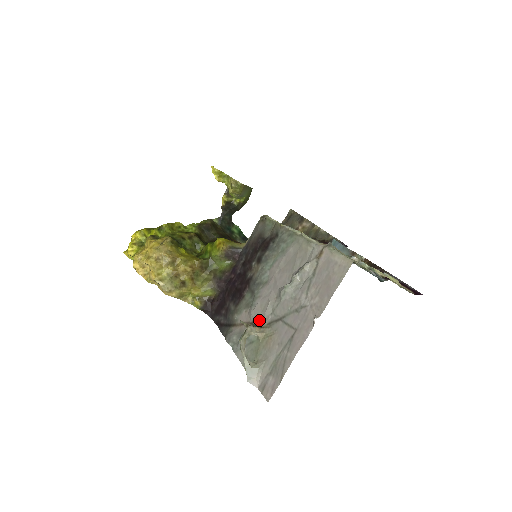
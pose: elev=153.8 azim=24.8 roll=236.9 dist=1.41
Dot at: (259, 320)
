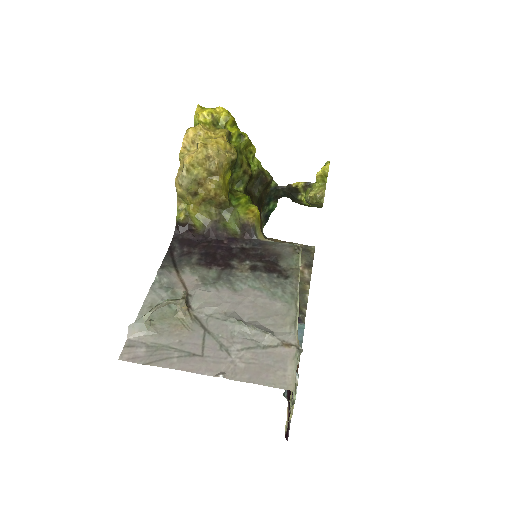
Dot at: (195, 303)
